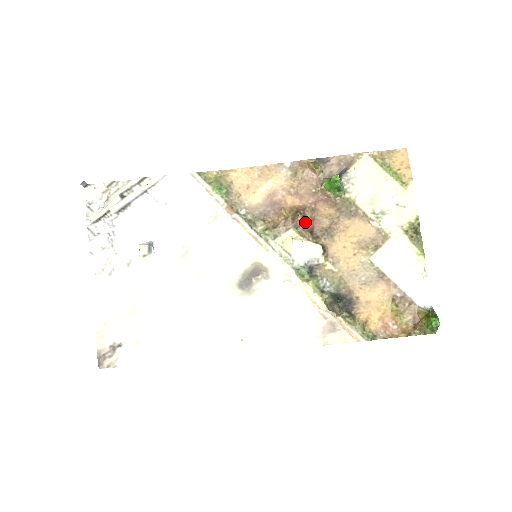
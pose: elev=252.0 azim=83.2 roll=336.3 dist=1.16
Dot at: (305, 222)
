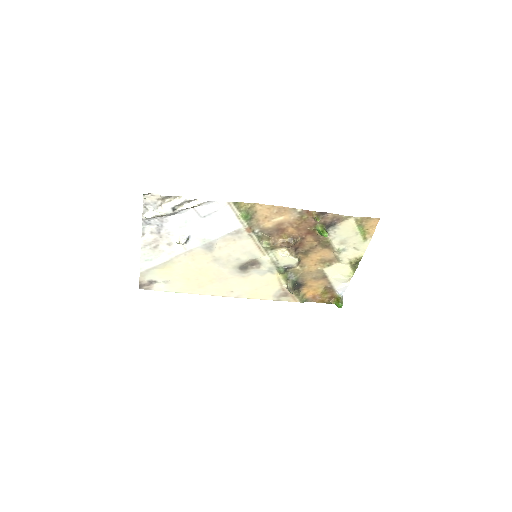
Dot at: (295, 245)
